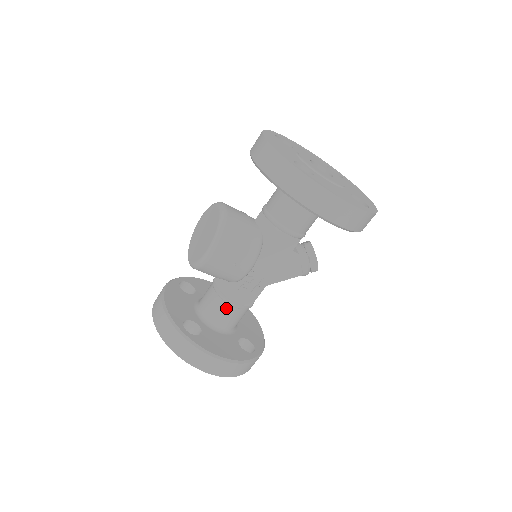
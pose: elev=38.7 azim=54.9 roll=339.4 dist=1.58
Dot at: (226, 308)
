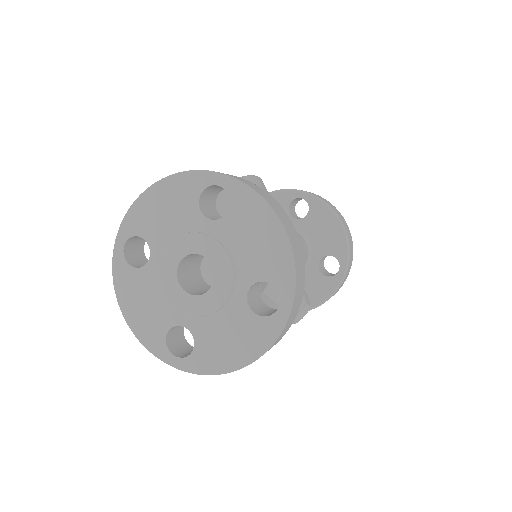
Dot at: occluded
